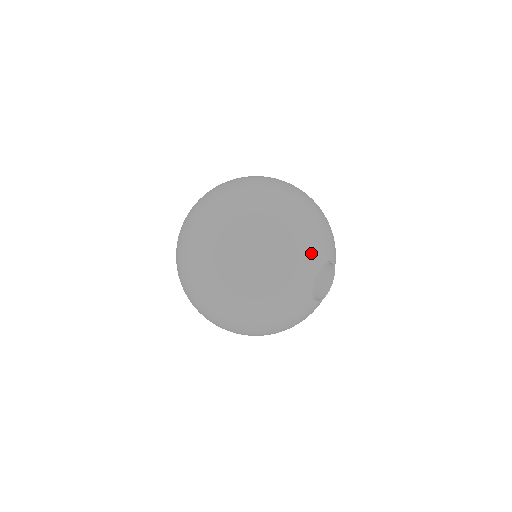
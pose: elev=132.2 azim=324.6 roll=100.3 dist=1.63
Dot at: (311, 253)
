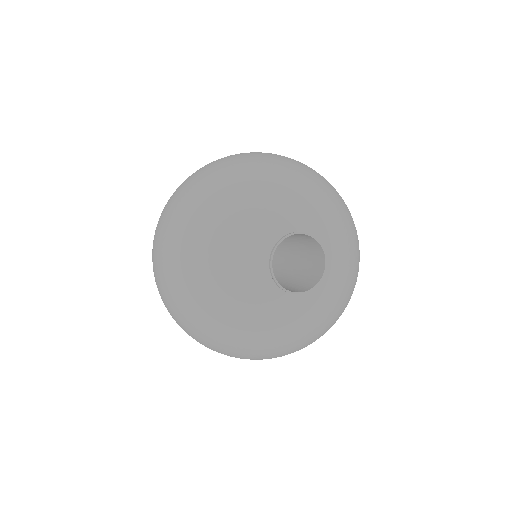
Dot at: (239, 251)
